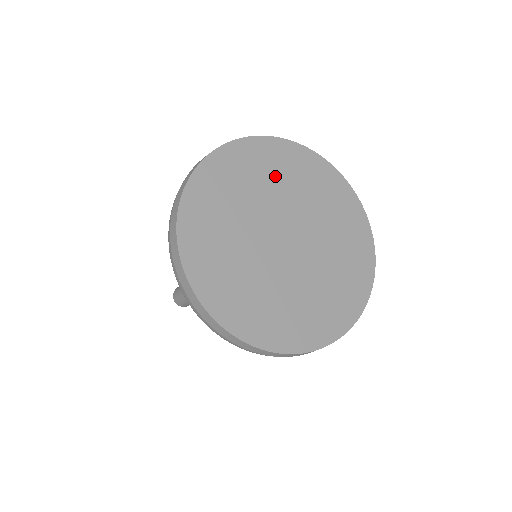
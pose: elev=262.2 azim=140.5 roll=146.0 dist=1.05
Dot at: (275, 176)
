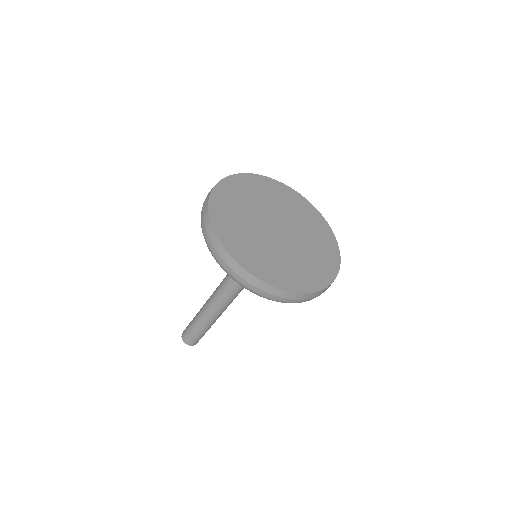
Dot at: (277, 198)
